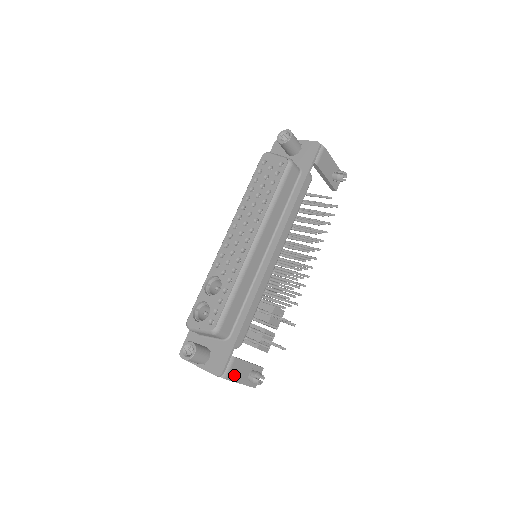
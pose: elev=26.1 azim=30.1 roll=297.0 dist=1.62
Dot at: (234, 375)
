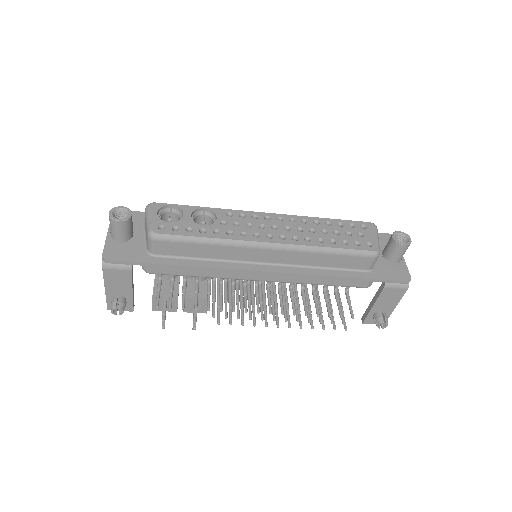
Dot at: (111, 277)
